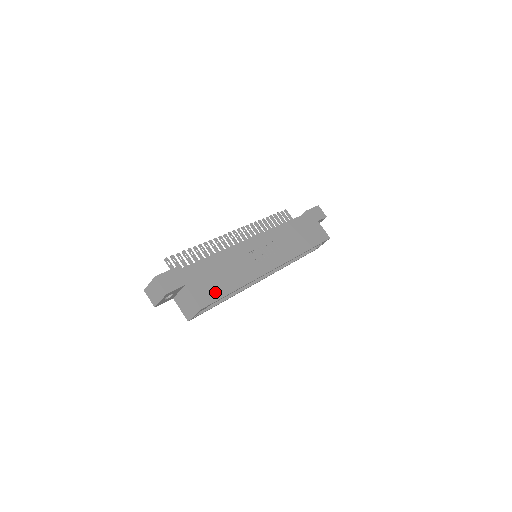
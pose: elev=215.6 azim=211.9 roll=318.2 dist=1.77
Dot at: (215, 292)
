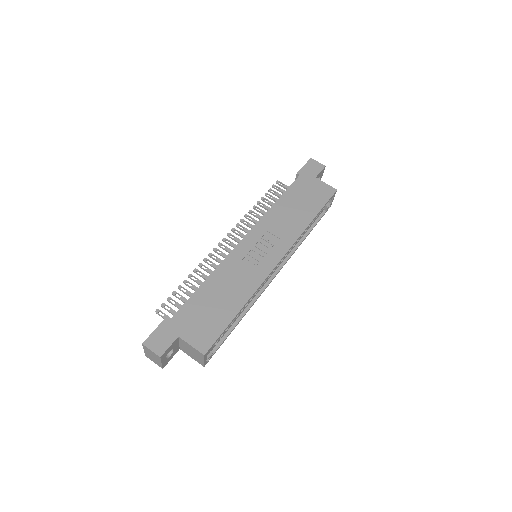
Dot at: (215, 327)
